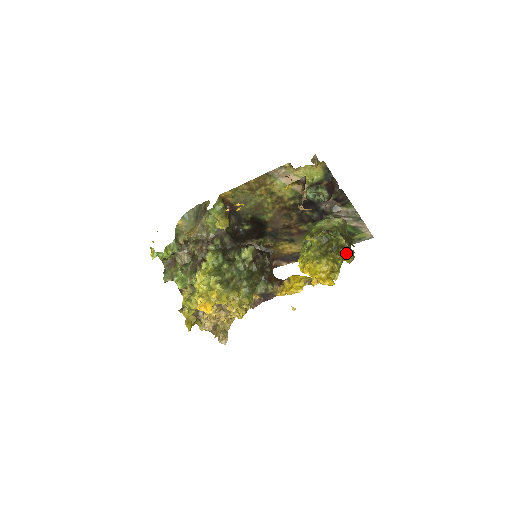
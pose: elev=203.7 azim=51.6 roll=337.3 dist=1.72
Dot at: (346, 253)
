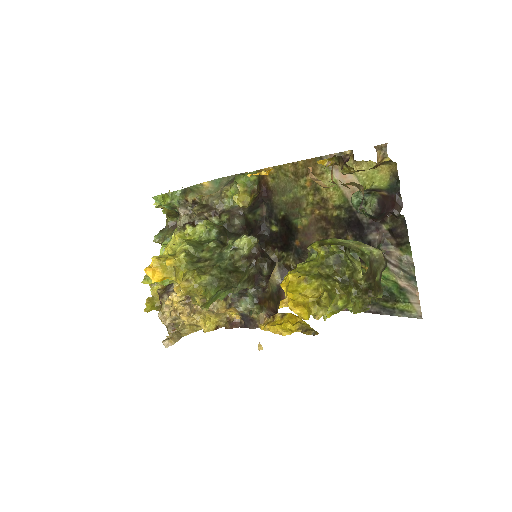
Dot at: (358, 297)
